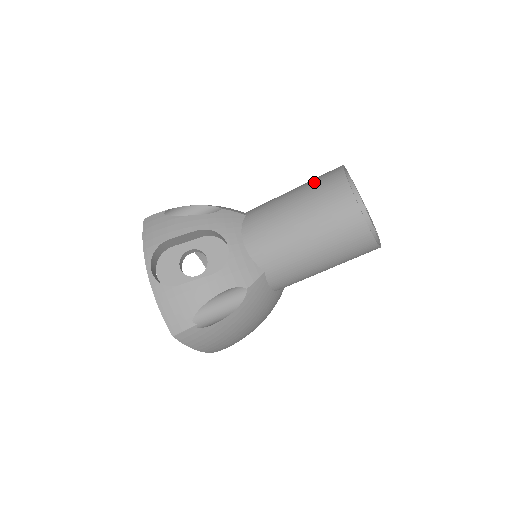
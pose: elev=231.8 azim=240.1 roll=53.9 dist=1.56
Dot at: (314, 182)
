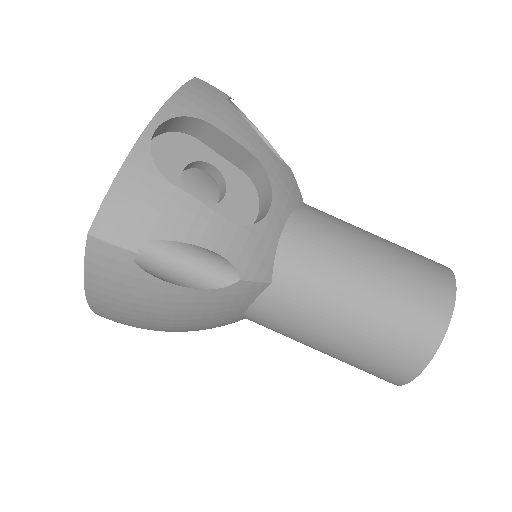
Dot at: (410, 251)
